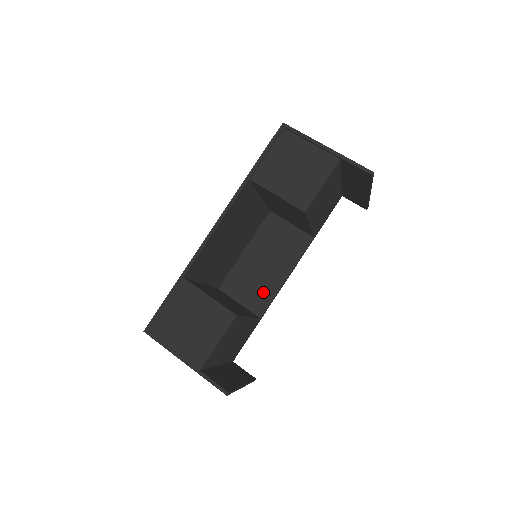
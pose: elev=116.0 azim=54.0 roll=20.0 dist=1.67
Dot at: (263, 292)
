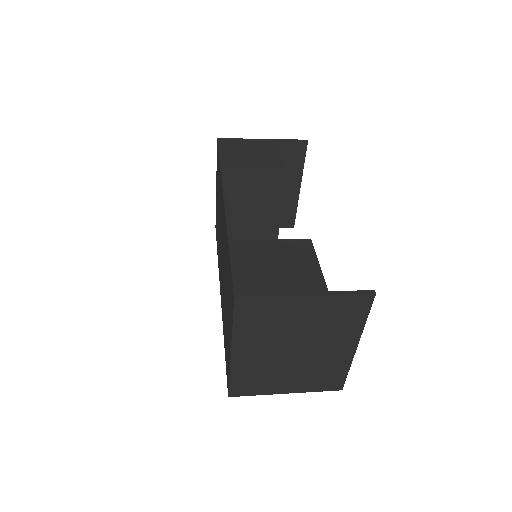
Dot at: occluded
